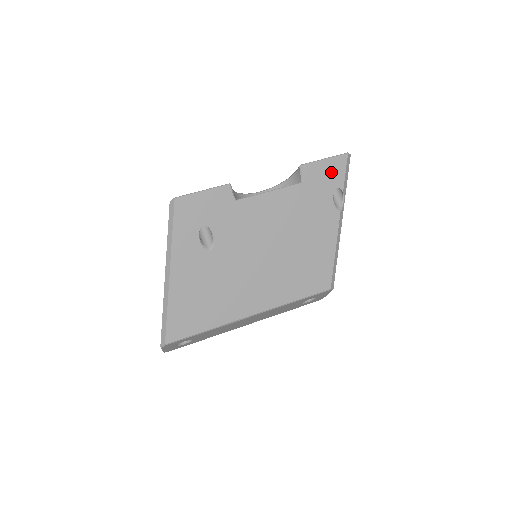
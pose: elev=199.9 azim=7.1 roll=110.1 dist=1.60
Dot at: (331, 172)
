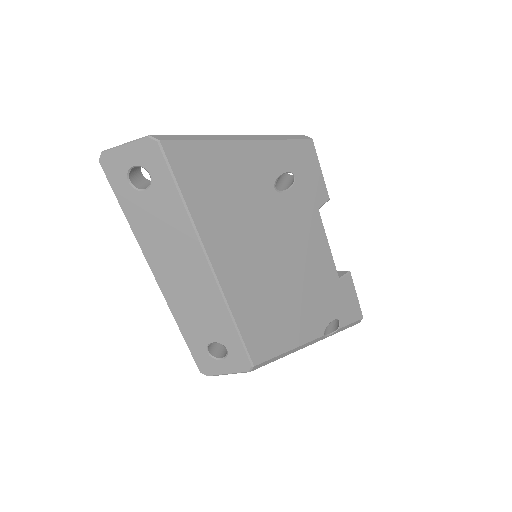
Dot at: (350, 307)
